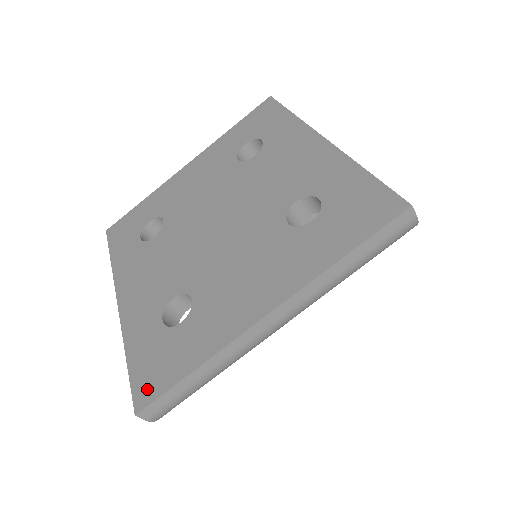
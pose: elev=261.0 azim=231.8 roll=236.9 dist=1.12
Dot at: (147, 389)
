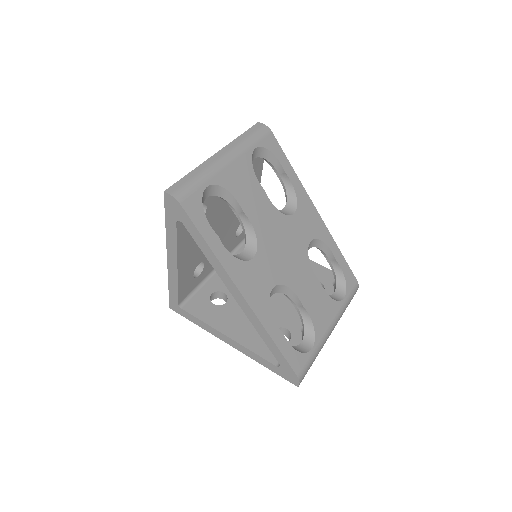
Dot at: occluded
